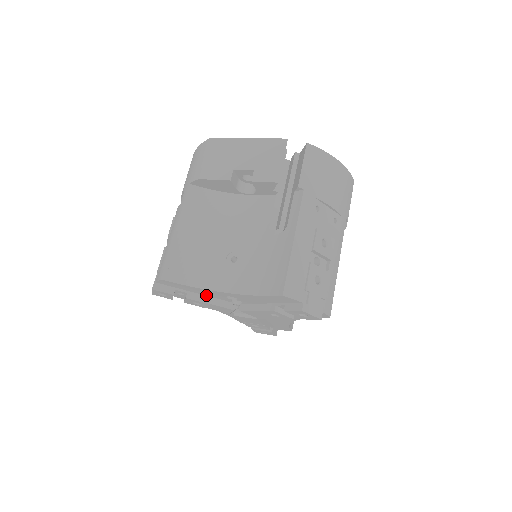
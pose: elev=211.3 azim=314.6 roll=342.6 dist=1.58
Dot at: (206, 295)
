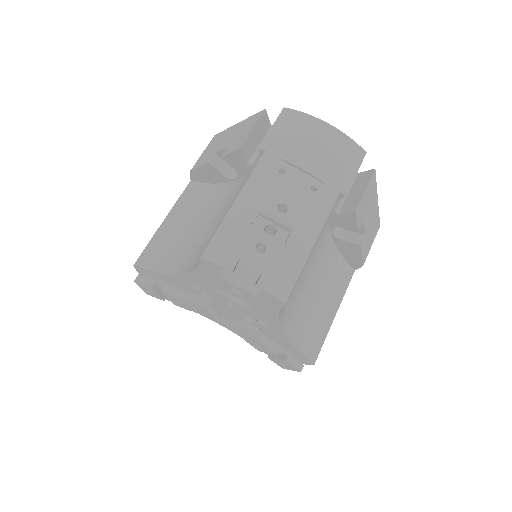
Dot at: (181, 289)
